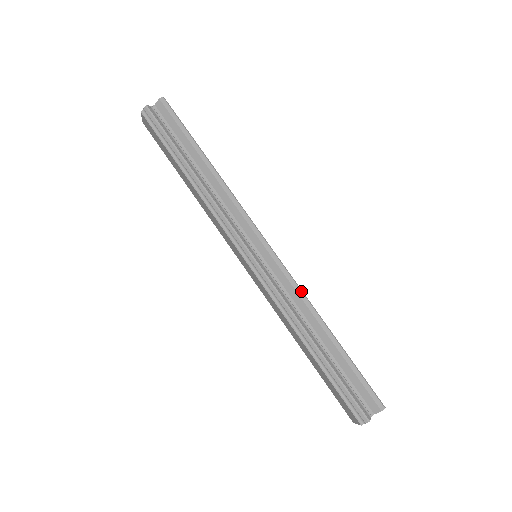
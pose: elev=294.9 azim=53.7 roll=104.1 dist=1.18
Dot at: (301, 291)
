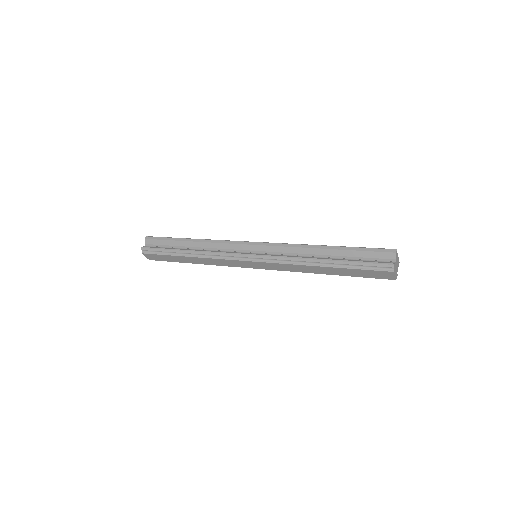
Dot at: (291, 244)
